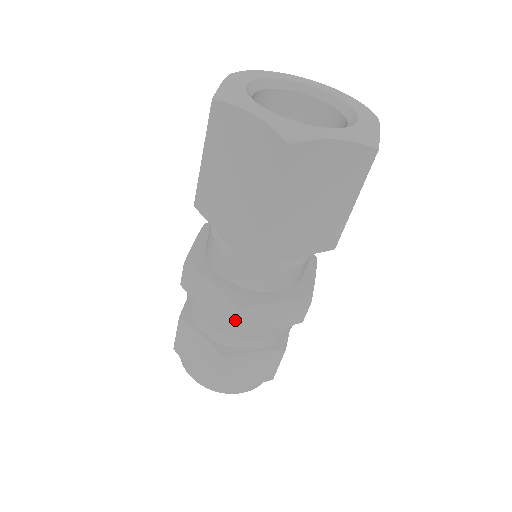
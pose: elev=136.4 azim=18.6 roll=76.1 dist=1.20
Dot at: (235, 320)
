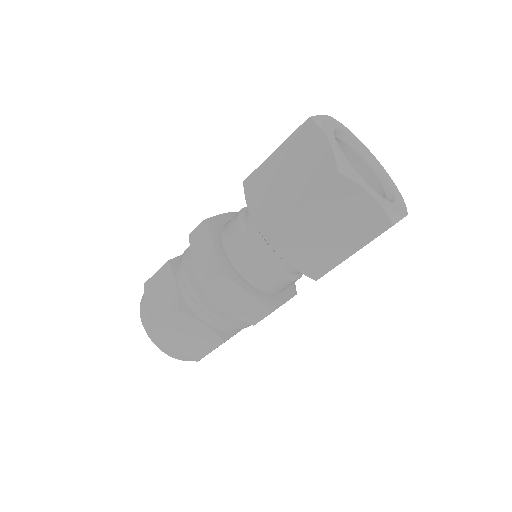
Dot at: occluded
